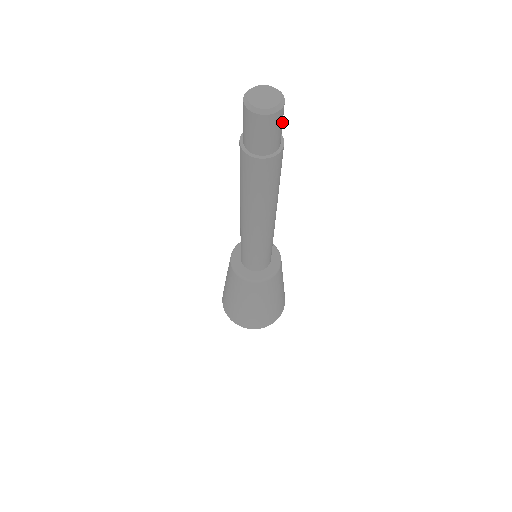
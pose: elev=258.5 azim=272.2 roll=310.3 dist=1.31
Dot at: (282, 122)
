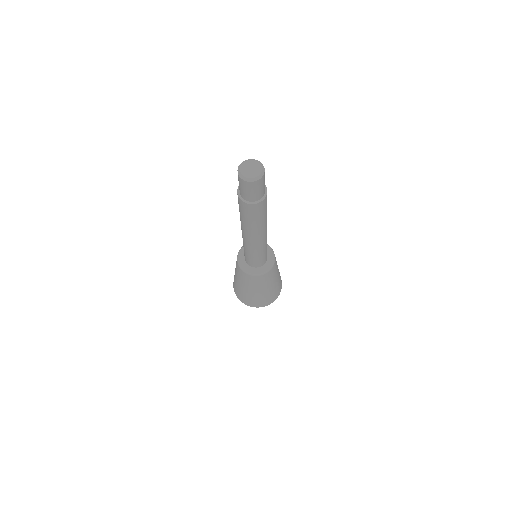
Dot at: (264, 179)
